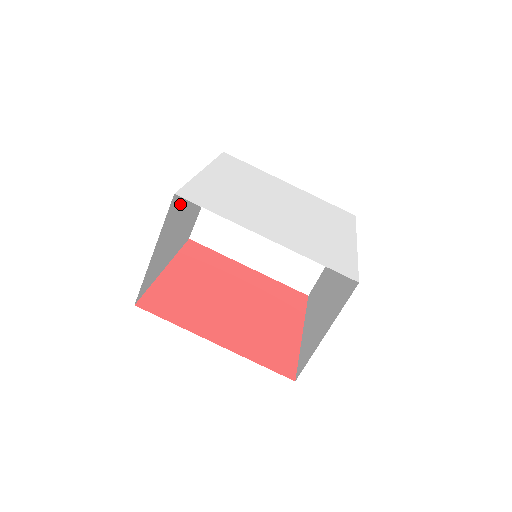
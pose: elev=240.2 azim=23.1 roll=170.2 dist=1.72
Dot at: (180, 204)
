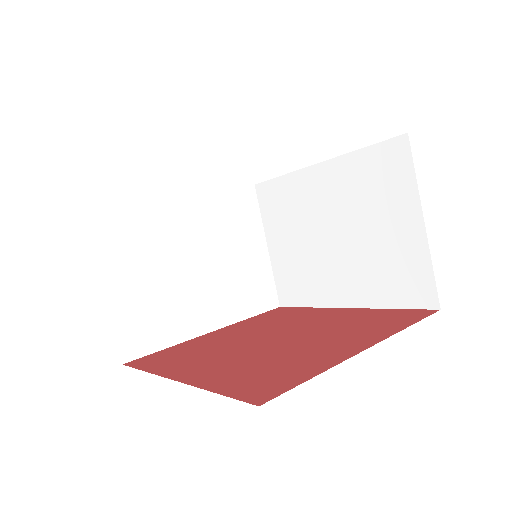
Dot at: (141, 230)
